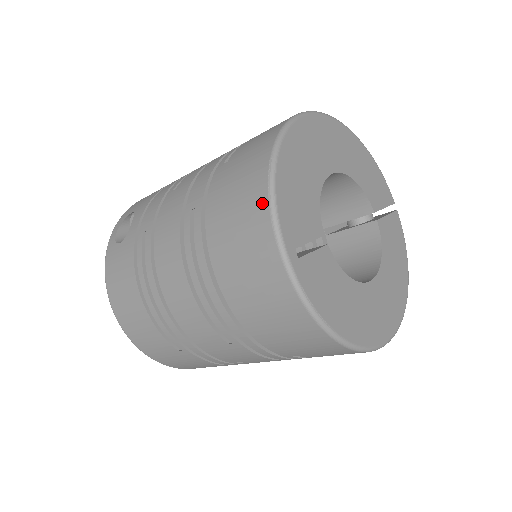
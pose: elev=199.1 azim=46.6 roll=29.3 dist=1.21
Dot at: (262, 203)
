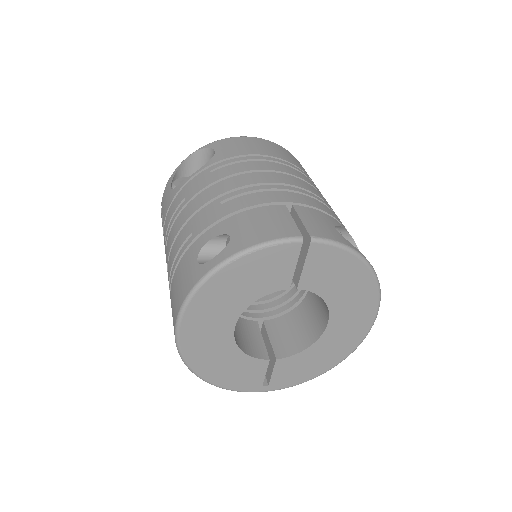
Dot at: occluded
